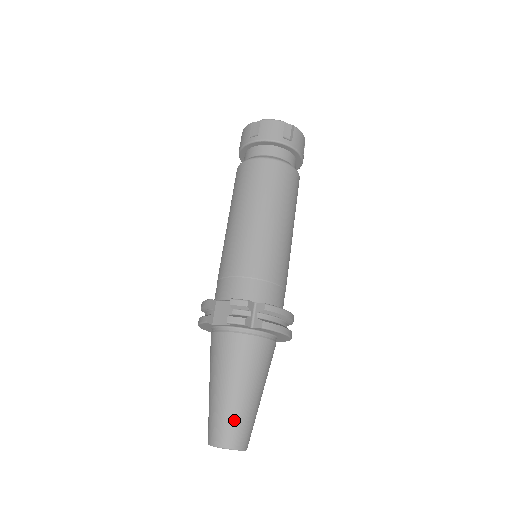
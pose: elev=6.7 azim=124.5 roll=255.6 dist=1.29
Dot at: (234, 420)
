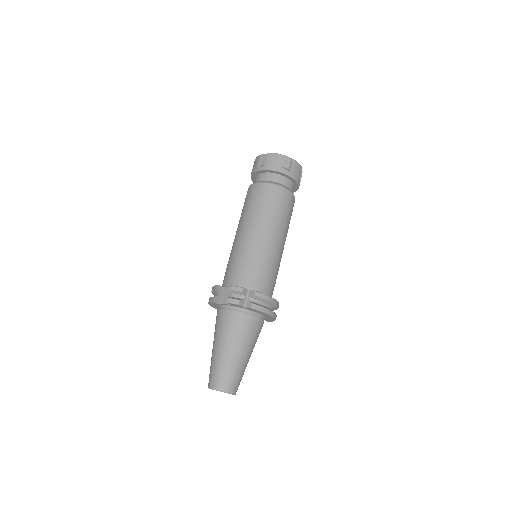
Dot at: (227, 372)
